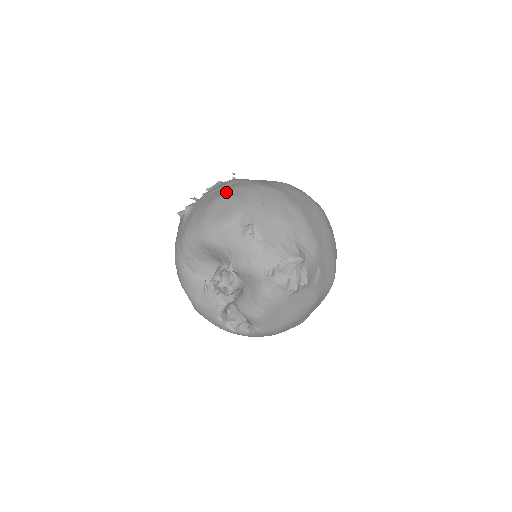
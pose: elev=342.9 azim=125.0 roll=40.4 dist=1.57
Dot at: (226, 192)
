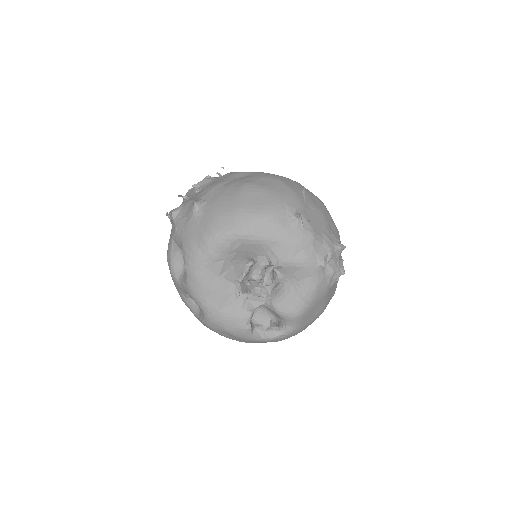
Dot at: (250, 182)
